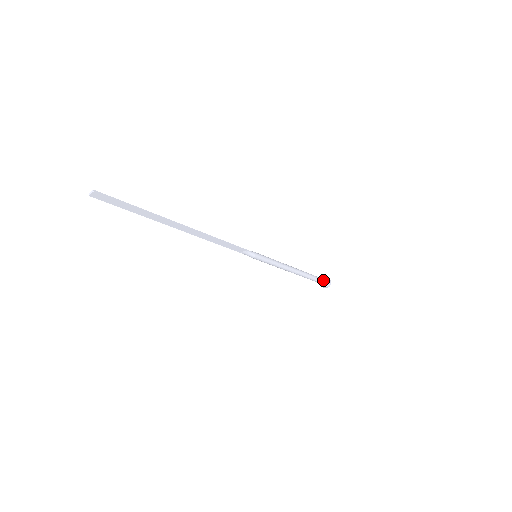
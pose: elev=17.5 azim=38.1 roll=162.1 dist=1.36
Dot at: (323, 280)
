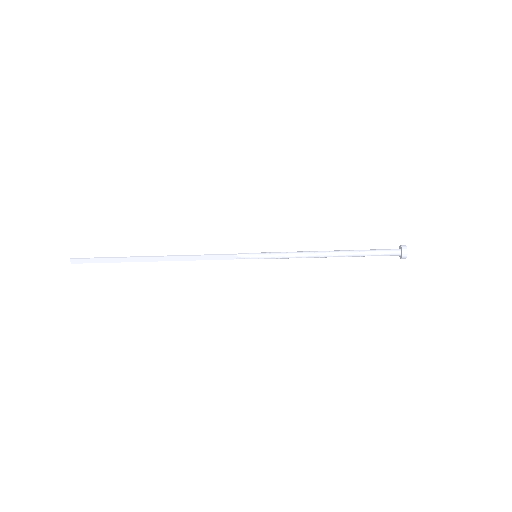
Dot at: (392, 250)
